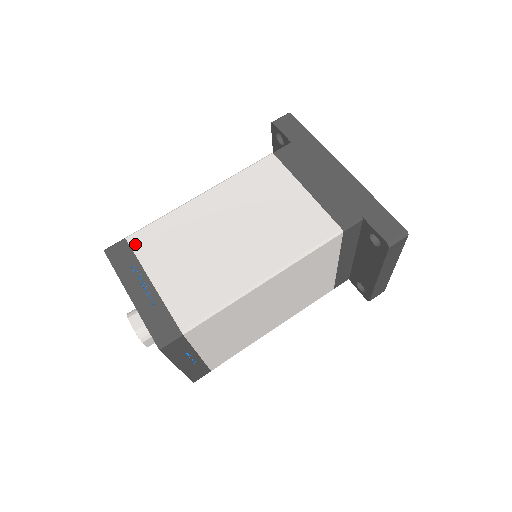
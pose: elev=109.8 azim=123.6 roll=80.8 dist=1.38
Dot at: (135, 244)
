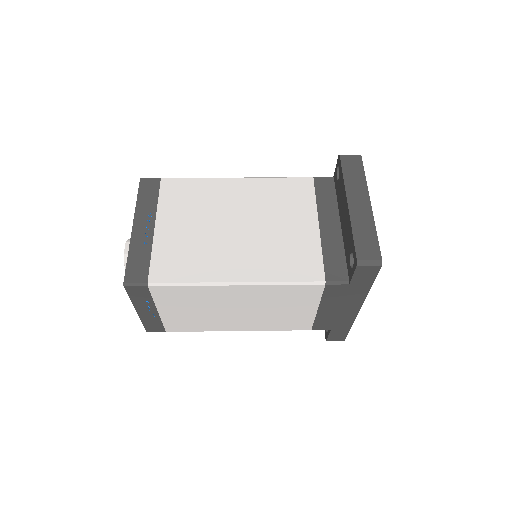
Dot at: occluded
